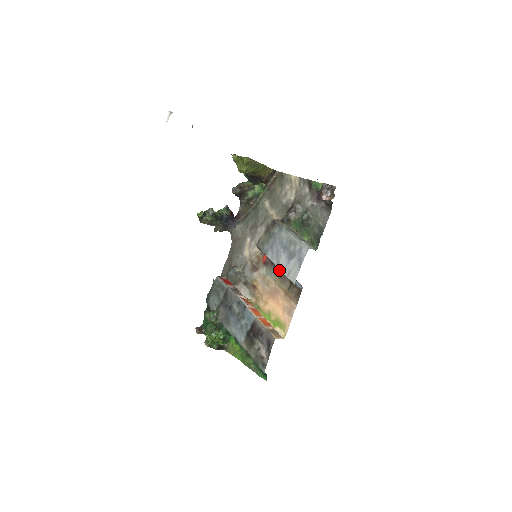
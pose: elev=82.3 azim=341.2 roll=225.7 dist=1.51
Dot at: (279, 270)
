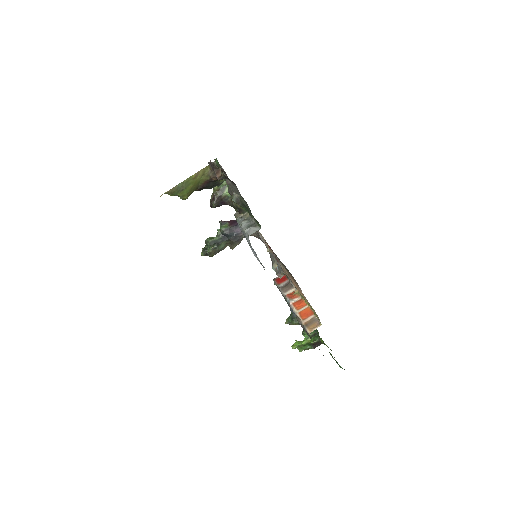
Dot at: occluded
